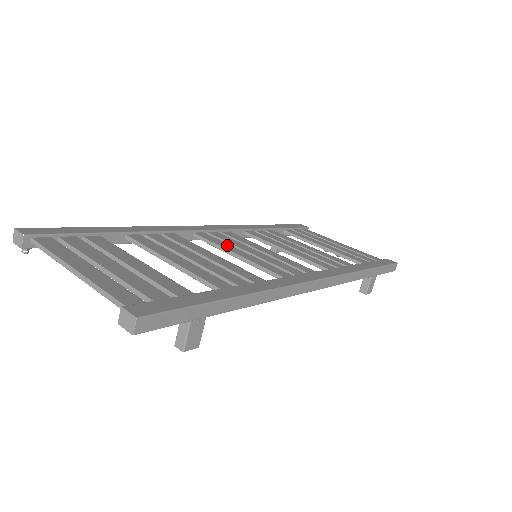
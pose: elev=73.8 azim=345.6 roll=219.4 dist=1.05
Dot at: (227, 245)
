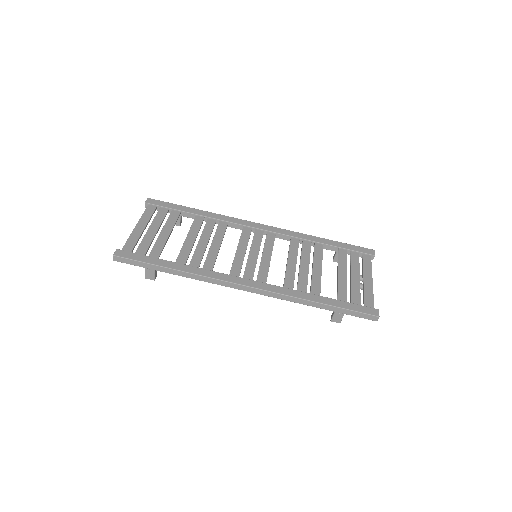
Dot at: (245, 242)
